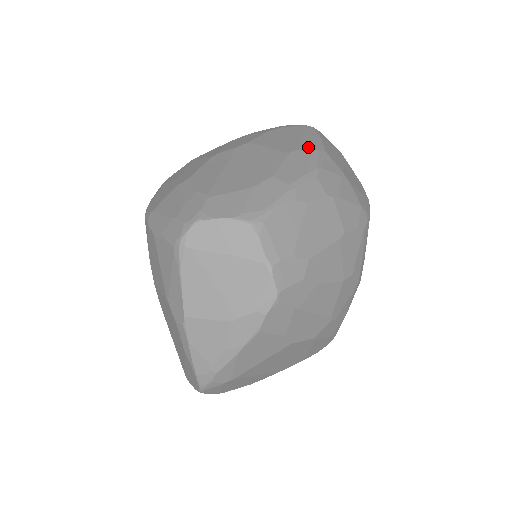
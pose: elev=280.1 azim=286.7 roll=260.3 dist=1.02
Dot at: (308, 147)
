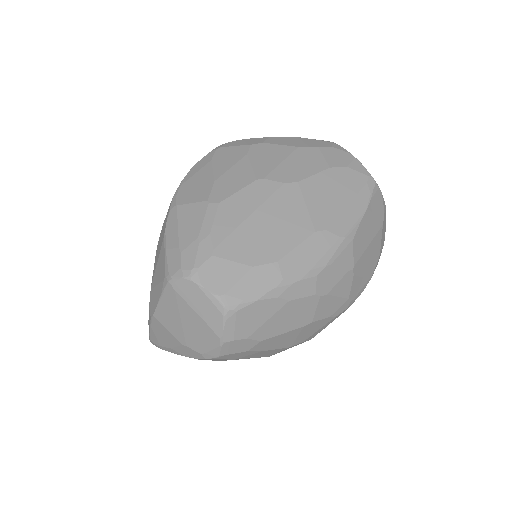
Dot at: (340, 229)
